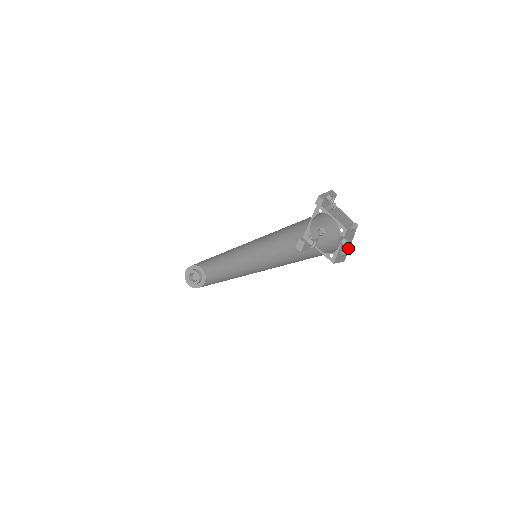
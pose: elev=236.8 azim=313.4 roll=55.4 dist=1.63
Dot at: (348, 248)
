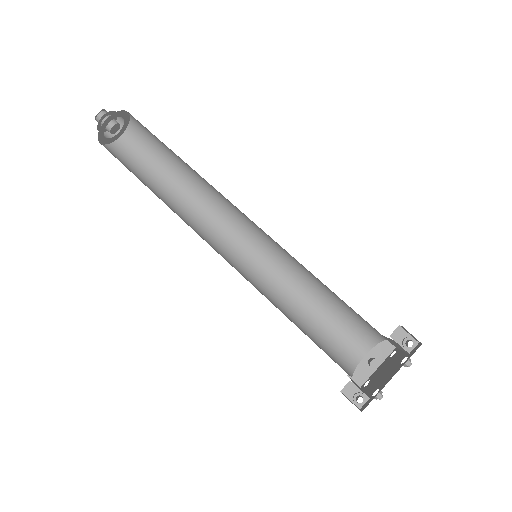
Dot at: (372, 372)
